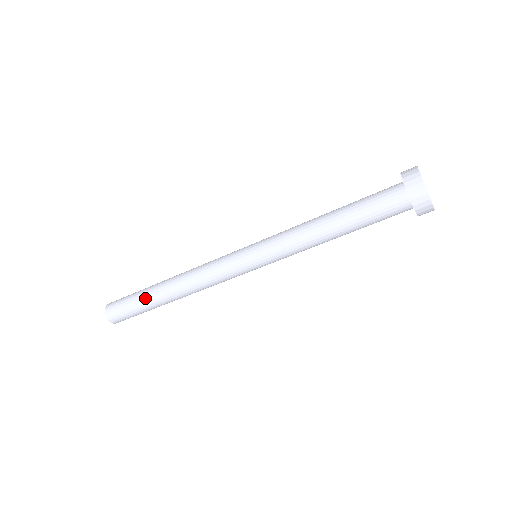
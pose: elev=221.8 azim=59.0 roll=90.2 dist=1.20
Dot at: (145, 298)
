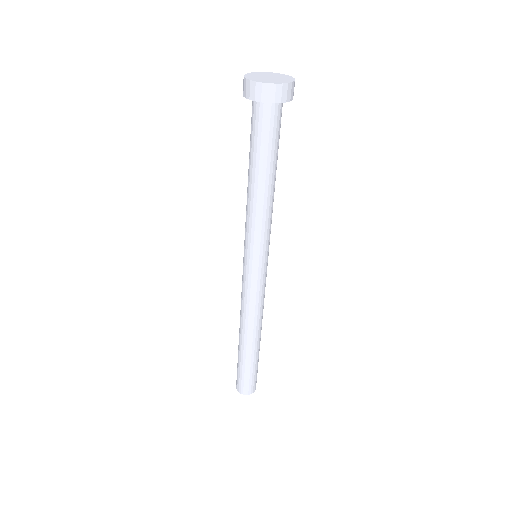
Dot at: (240, 356)
